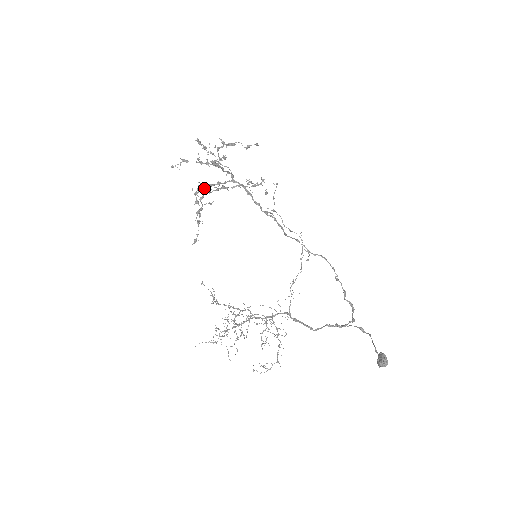
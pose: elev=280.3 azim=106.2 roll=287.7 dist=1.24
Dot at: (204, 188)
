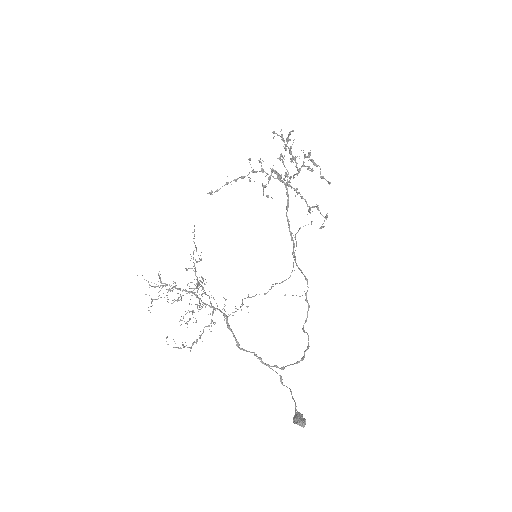
Dot at: occluded
